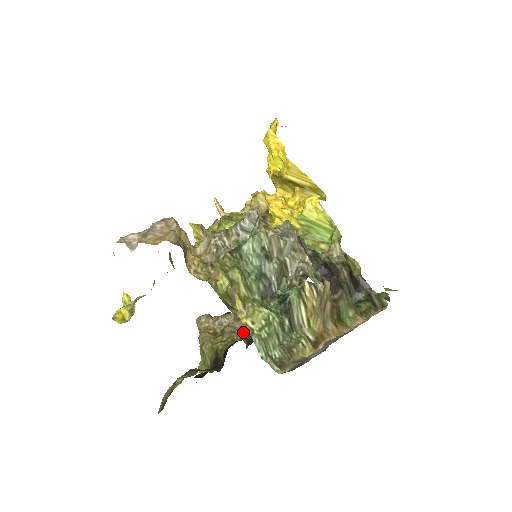
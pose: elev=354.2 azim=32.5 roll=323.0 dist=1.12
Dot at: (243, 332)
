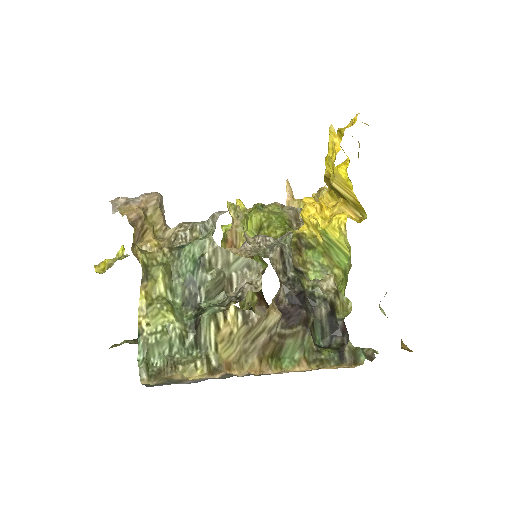
Dot at: occluded
